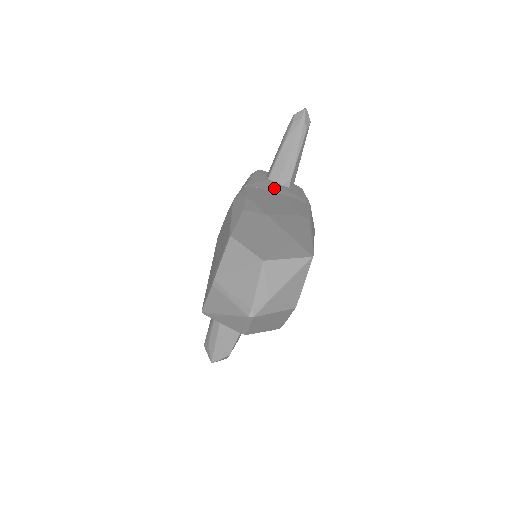
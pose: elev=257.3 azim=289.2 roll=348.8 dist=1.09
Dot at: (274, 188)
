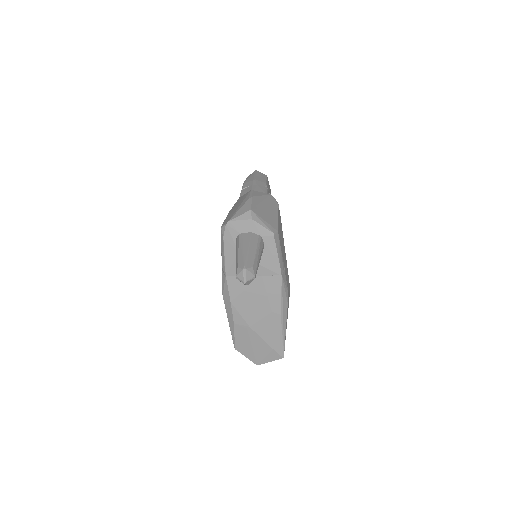
Dot at: occluded
